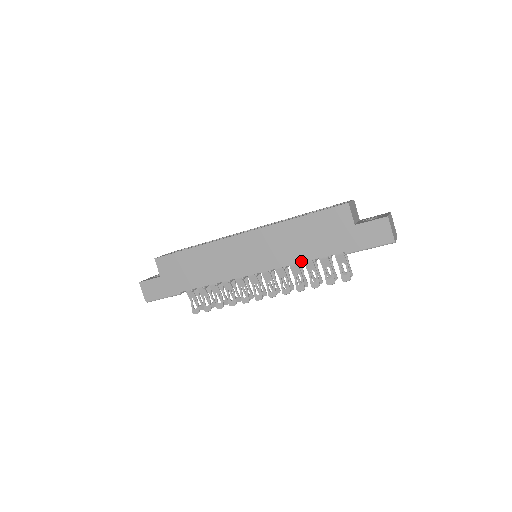
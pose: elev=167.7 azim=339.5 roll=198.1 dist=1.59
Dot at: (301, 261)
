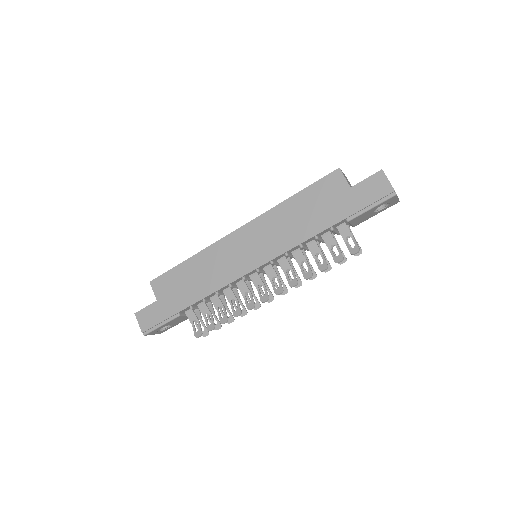
Dot at: (303, 241)
